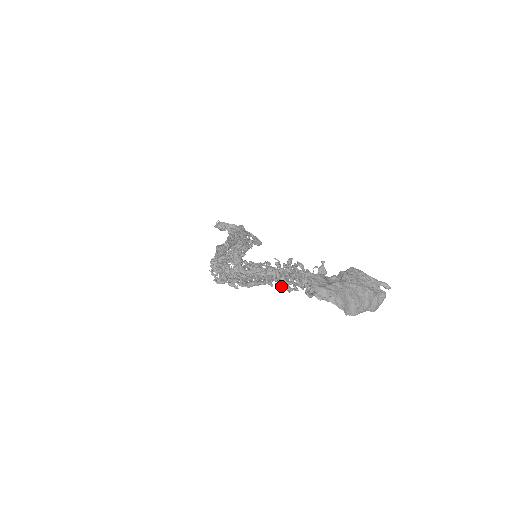
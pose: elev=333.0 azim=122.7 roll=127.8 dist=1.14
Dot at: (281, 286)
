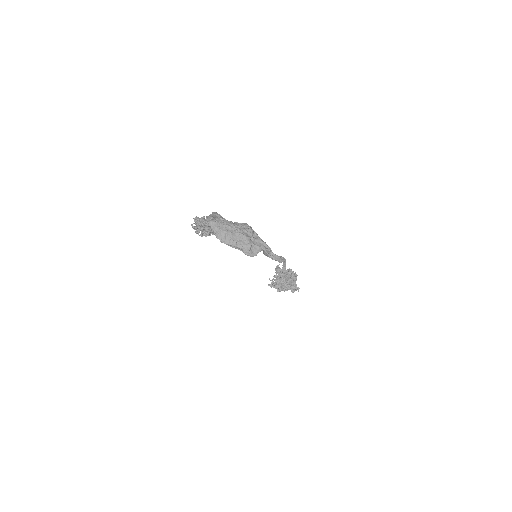
Dot at: (214, 232)
